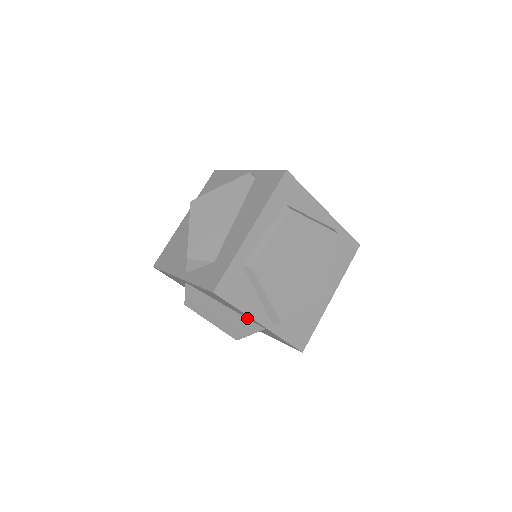
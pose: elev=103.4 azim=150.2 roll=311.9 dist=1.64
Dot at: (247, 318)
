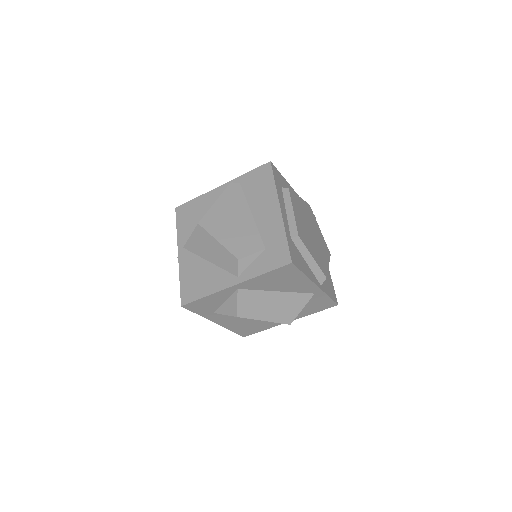
Dot at: (298, 292)
